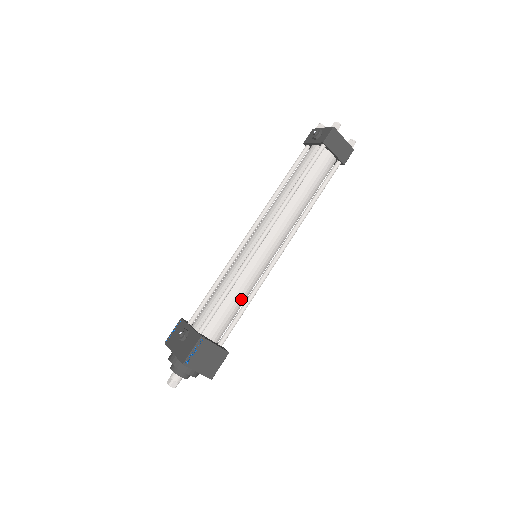
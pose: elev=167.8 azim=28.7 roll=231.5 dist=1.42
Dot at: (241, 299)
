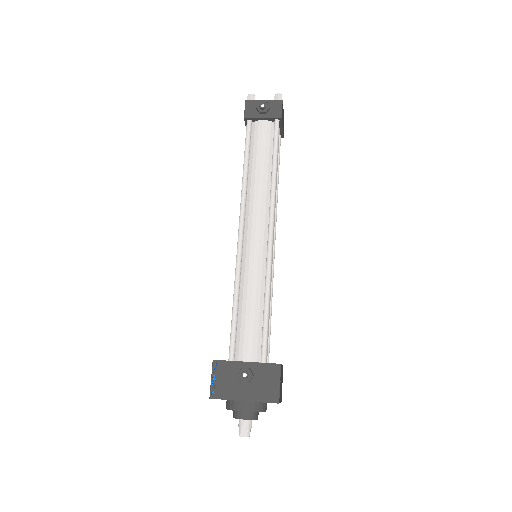
Dot at: occluded
